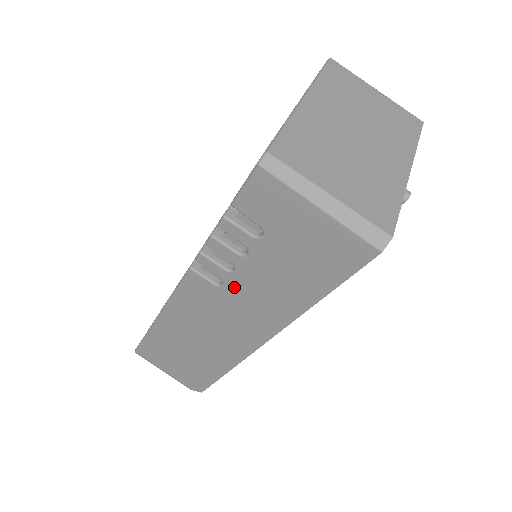
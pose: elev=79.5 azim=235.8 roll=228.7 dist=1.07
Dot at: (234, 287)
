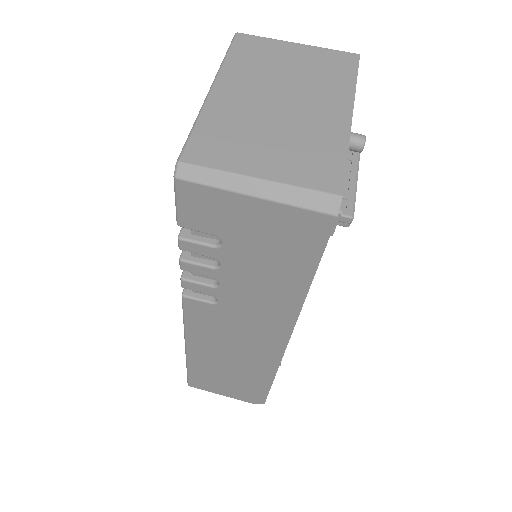
Dot at: (229, 300)
